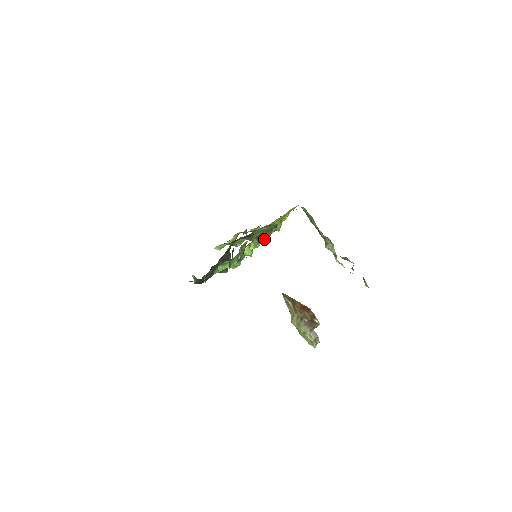
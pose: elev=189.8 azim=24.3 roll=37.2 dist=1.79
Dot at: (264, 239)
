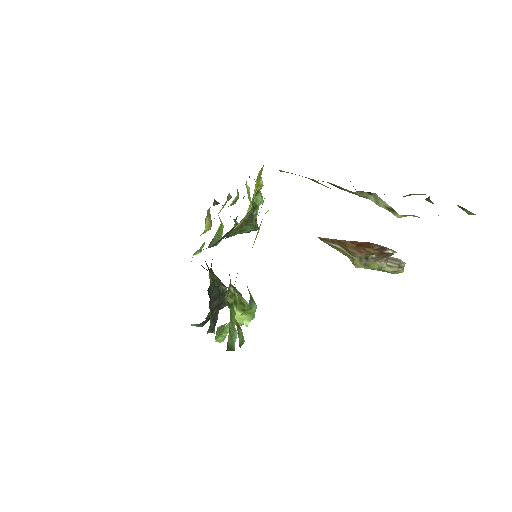
Dot at: occluded
